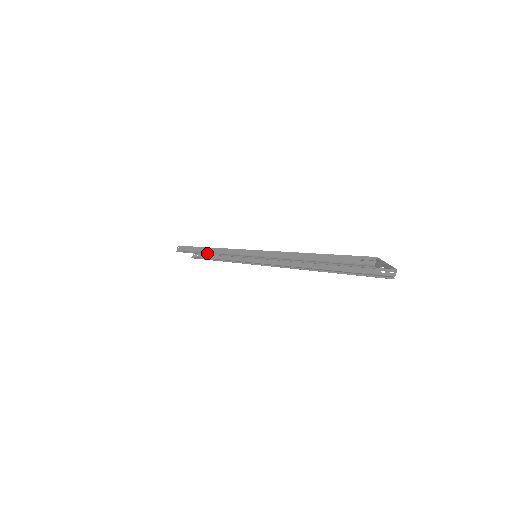
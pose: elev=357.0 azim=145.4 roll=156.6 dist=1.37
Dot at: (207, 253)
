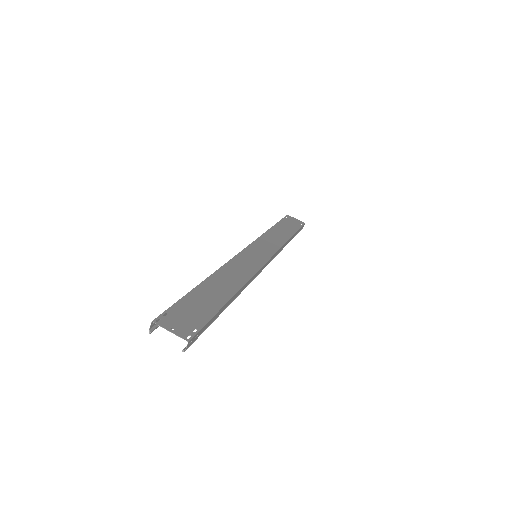
Dot at: occluded
